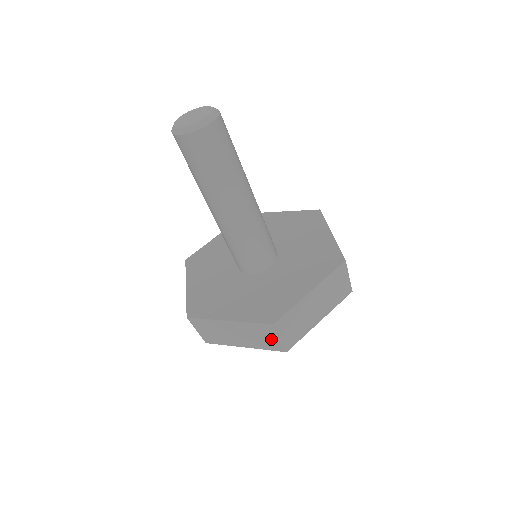
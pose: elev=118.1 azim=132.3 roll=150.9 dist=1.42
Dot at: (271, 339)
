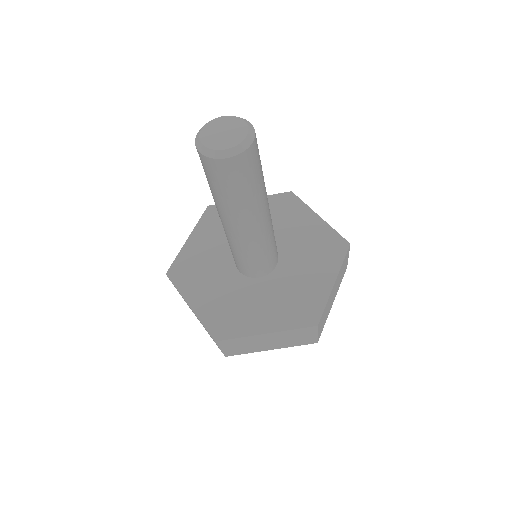
Dot at: occluded
